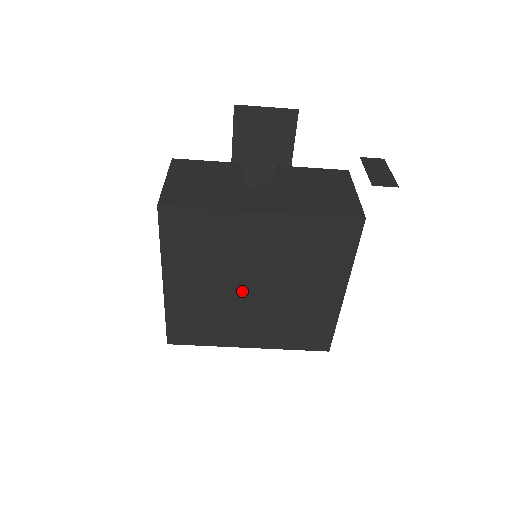
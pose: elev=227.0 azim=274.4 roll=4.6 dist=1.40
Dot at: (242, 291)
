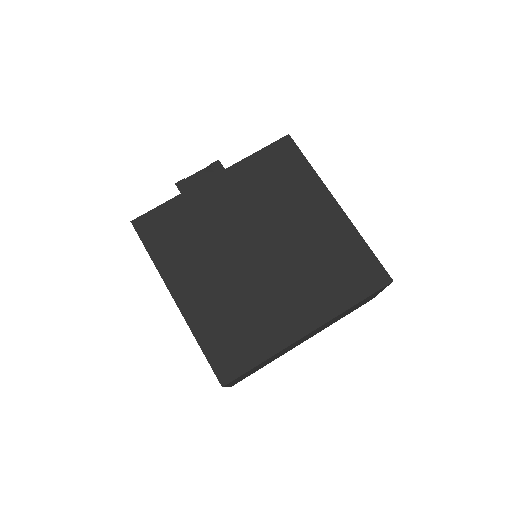
Dot at: (249, 261)
